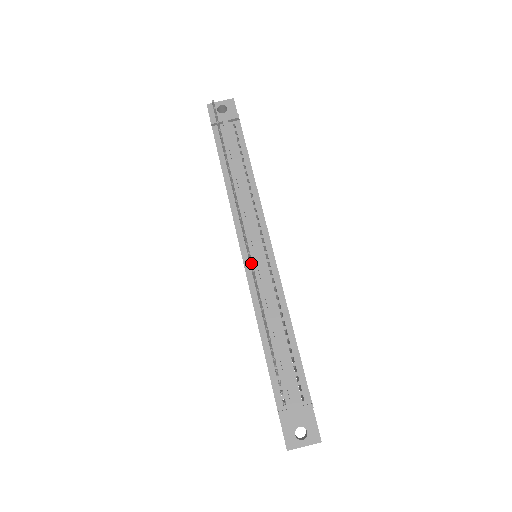
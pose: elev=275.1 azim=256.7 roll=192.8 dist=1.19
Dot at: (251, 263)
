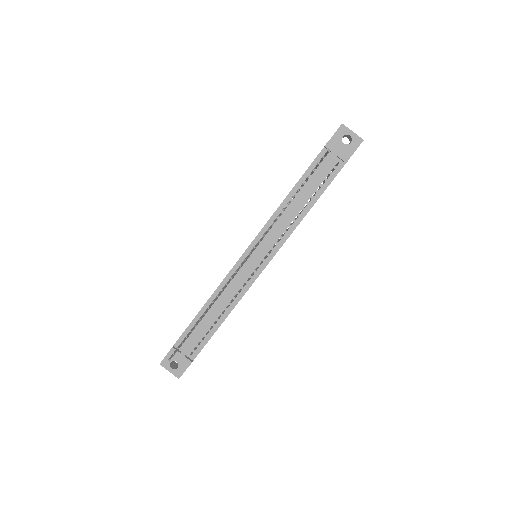
Dot at: (231, 278)
